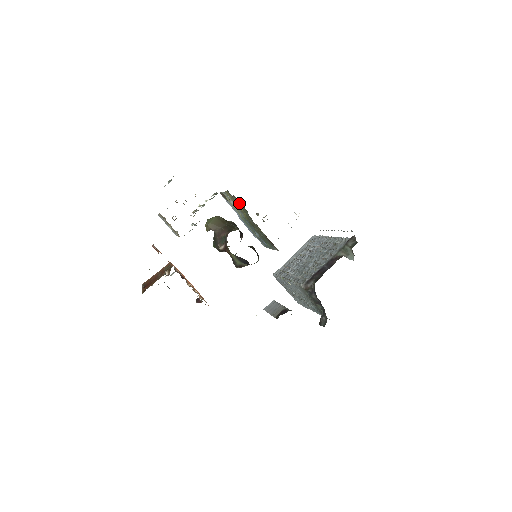
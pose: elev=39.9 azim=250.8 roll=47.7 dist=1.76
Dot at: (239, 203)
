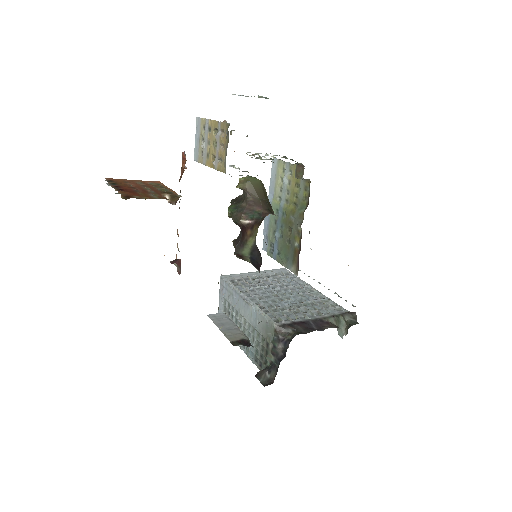
Dot at: (304, 191)
